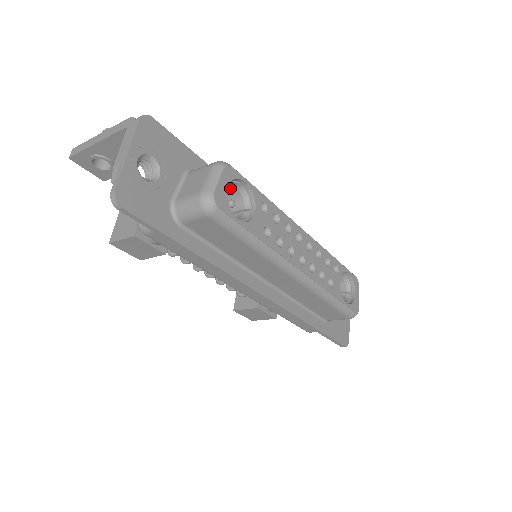
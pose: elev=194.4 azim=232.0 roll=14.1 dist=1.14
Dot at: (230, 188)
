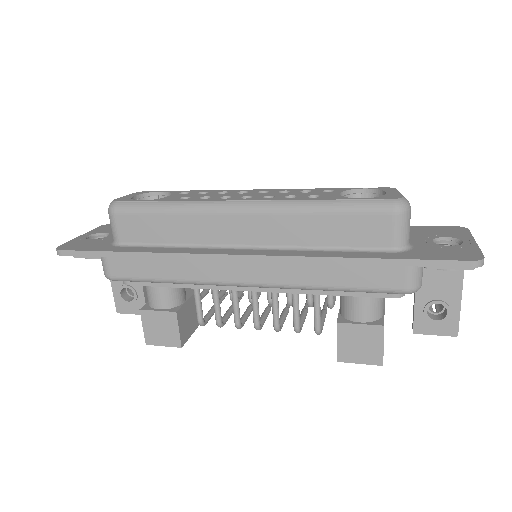
Dot at: occluded
